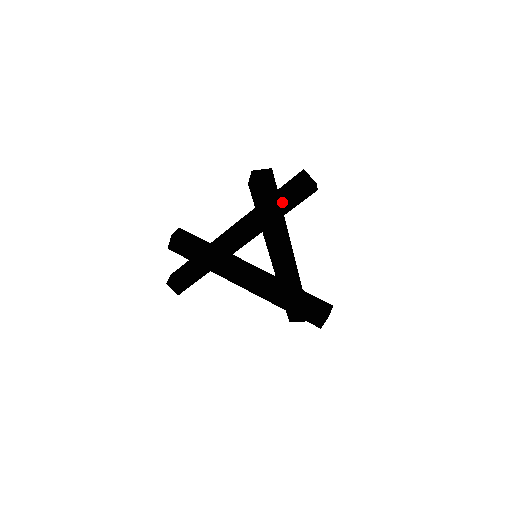
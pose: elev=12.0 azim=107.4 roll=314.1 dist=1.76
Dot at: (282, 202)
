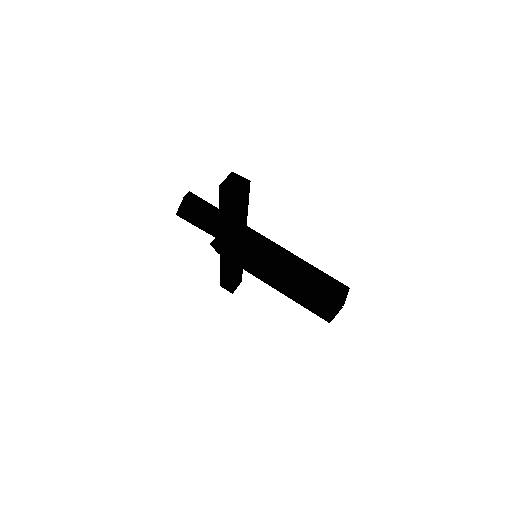
Dot at: (226, 212)
